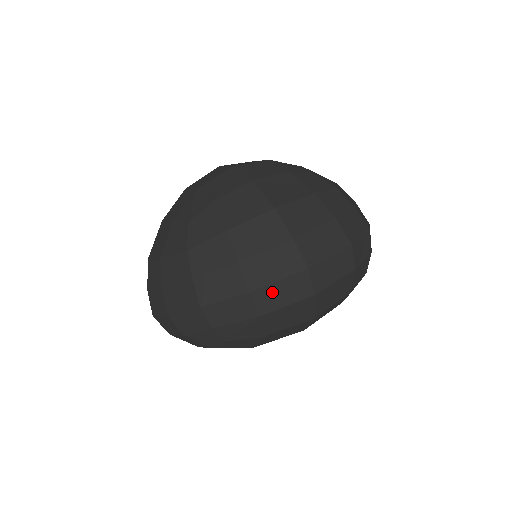
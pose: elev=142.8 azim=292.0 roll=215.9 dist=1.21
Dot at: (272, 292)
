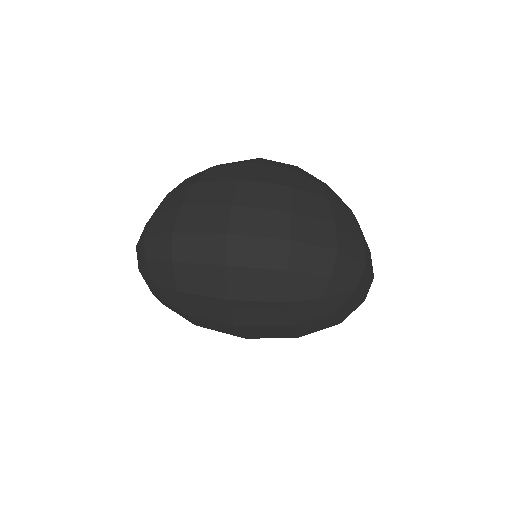
Dot at: (190, 242)
